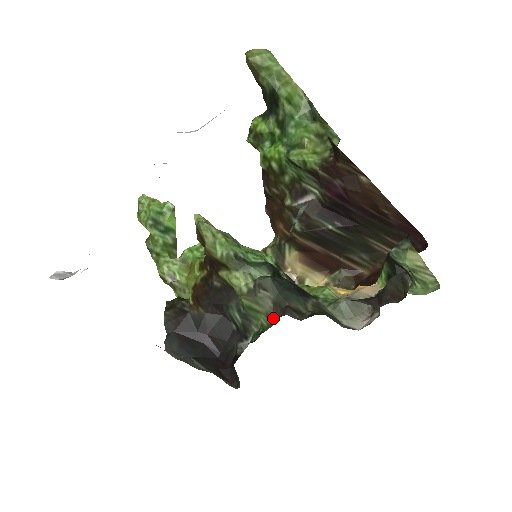
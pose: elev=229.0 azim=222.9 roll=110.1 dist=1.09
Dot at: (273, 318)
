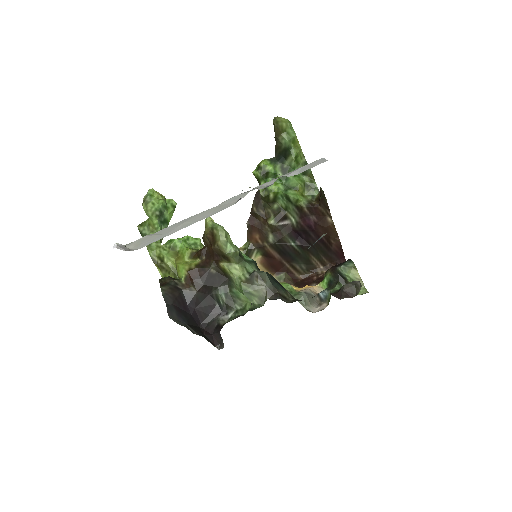
Dot at: (264, 300)
